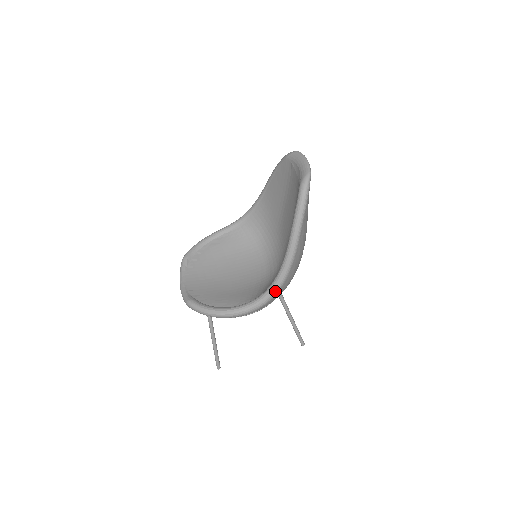
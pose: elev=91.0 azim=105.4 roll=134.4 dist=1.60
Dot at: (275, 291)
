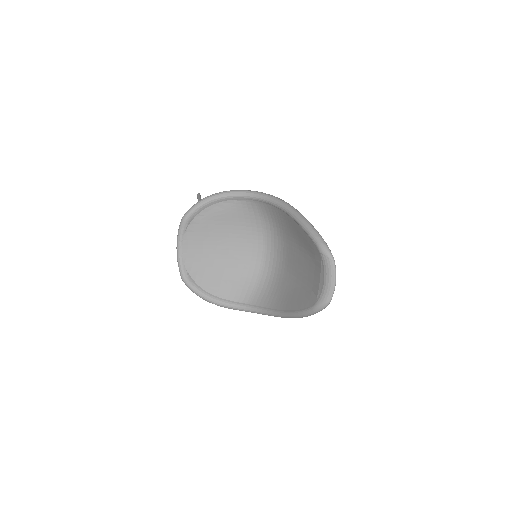
Dot at: occluded
